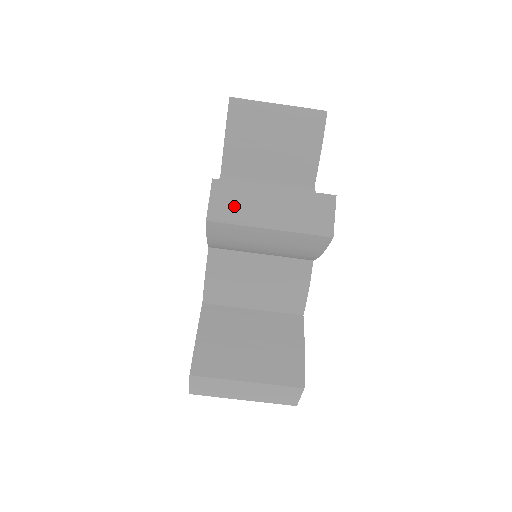
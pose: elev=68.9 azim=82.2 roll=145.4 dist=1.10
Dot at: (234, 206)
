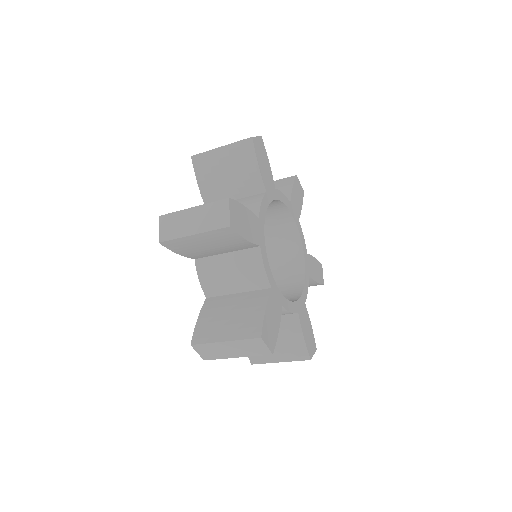
Dot at: (172, 228)
